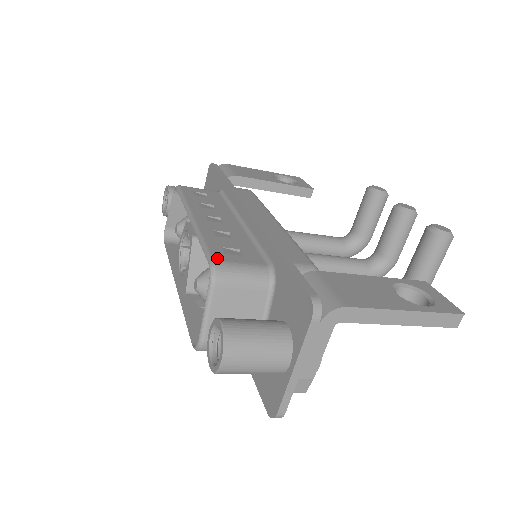
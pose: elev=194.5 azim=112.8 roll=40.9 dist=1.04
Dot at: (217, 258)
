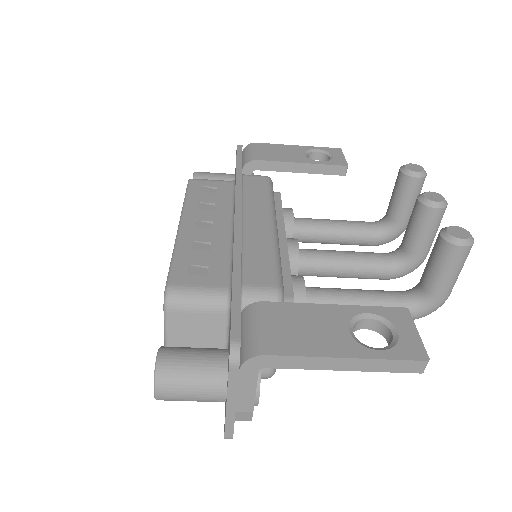
Dot at: (175, 281)
